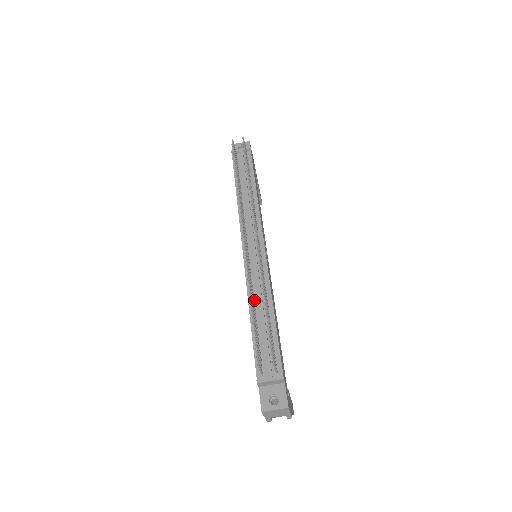
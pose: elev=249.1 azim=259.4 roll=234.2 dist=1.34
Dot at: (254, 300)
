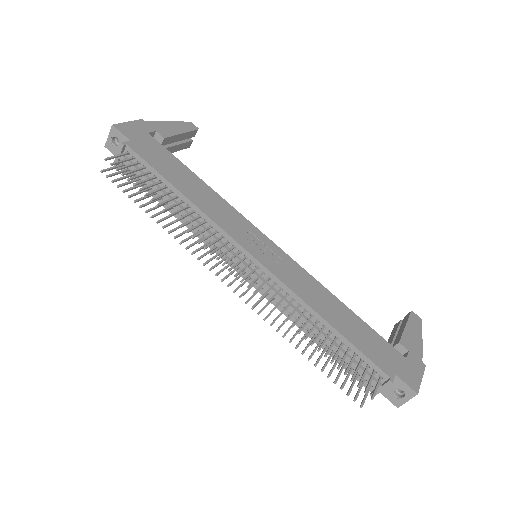
Dot at: (299, 321)
